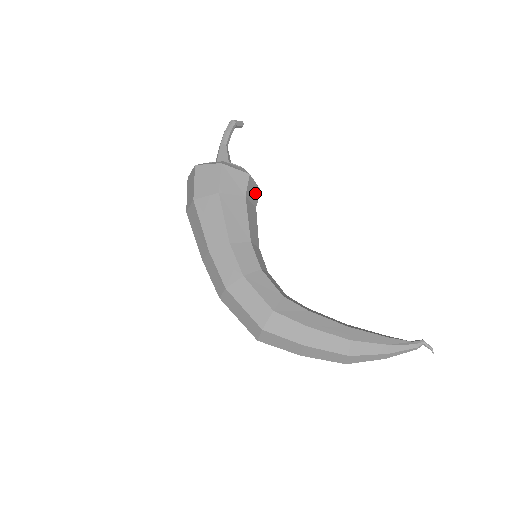
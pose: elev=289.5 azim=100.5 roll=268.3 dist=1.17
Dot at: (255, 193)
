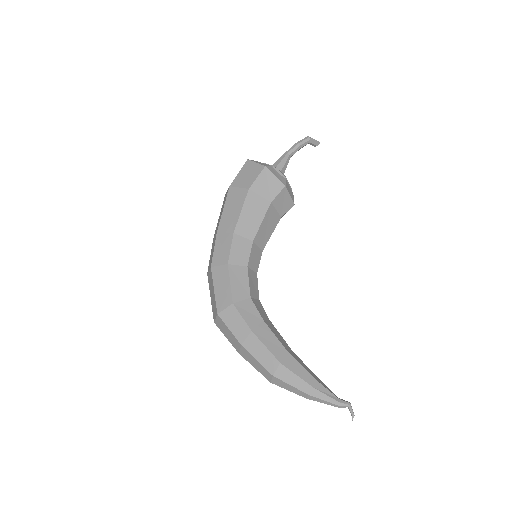
Dot at: (286, 204)
